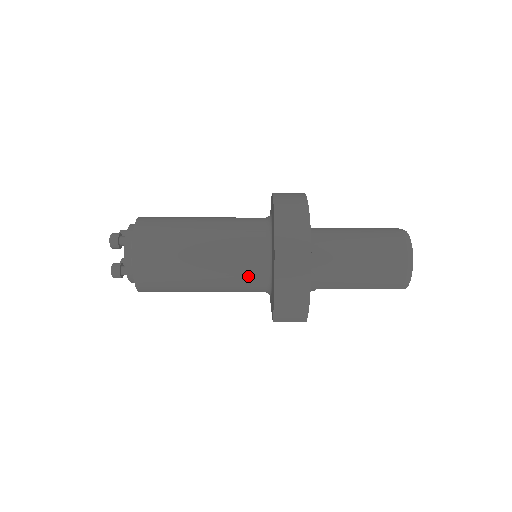
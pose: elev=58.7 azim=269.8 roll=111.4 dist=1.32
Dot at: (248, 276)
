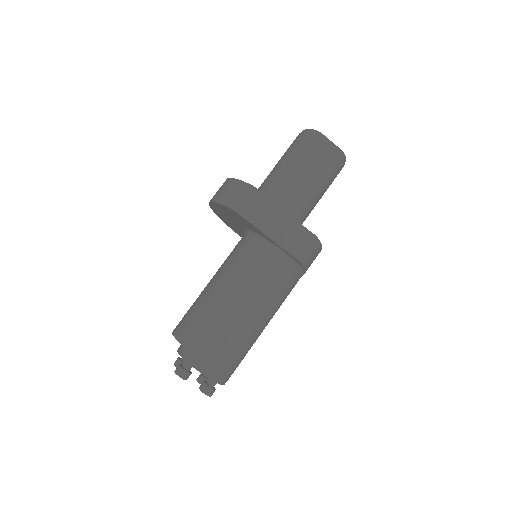
Dot at: (239, 250)
